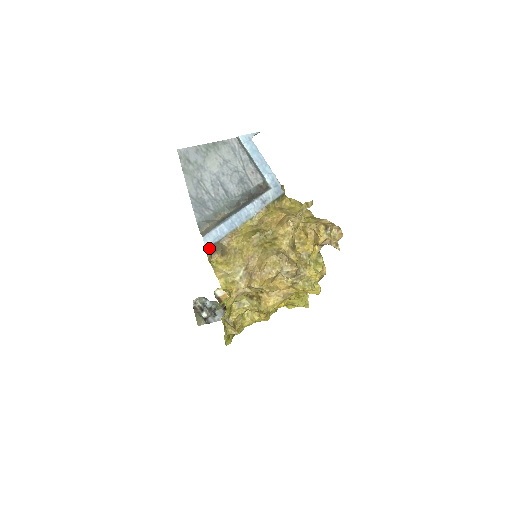
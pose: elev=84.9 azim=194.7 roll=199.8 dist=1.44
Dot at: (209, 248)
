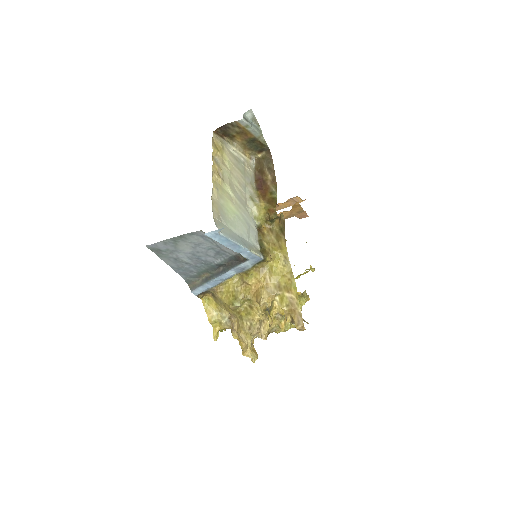
Dot at: (200, 294)
